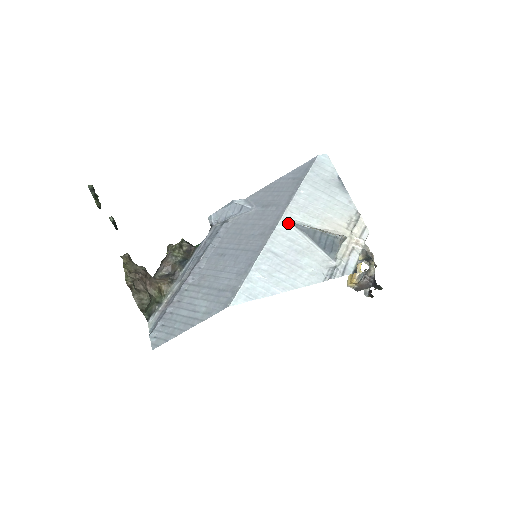
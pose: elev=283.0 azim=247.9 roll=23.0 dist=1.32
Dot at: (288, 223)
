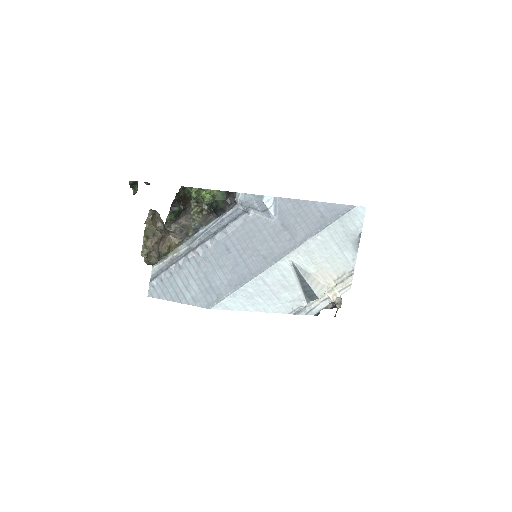
Dot at: (290, 261)
